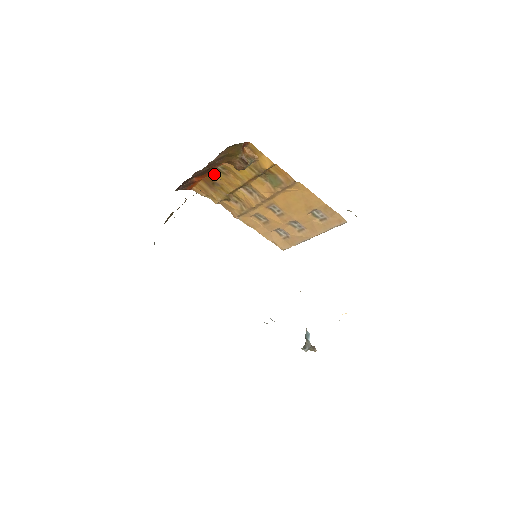
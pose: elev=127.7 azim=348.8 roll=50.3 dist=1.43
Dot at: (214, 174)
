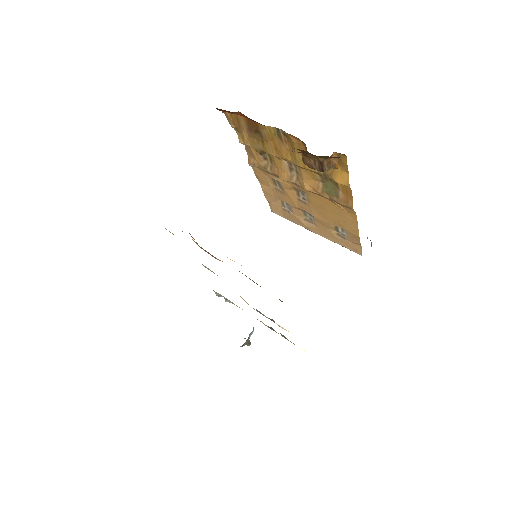
Dot at: (267, 128)
